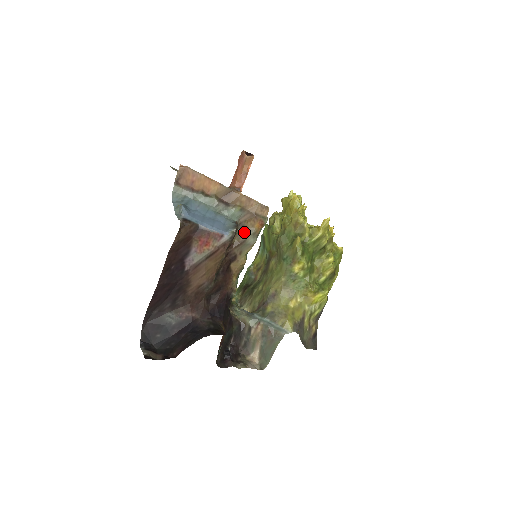
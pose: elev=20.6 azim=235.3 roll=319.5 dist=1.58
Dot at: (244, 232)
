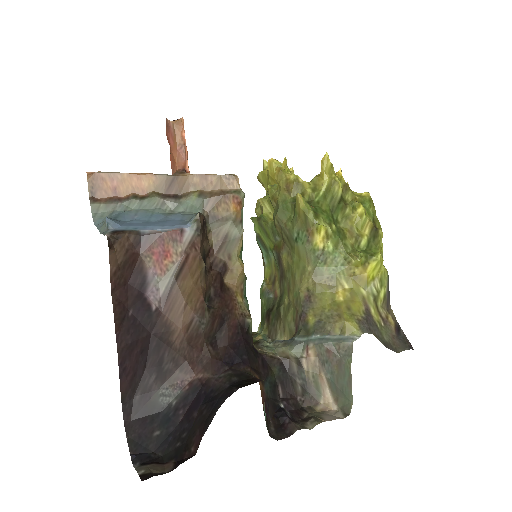
Dot at: (219, 225)
